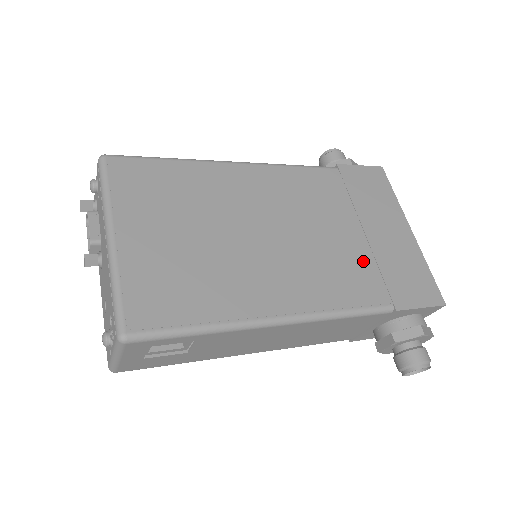
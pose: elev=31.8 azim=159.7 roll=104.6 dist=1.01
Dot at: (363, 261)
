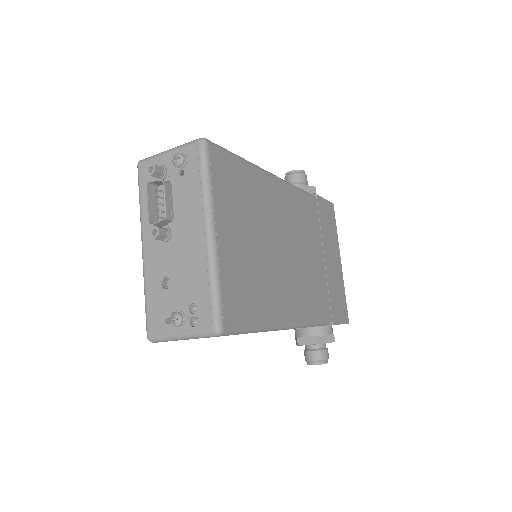
Dot at: (323, 283)
